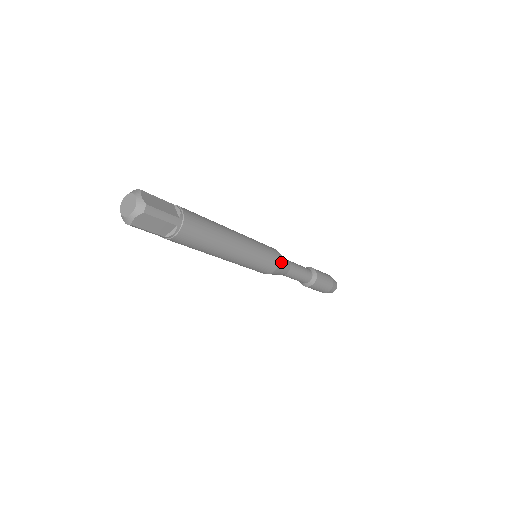
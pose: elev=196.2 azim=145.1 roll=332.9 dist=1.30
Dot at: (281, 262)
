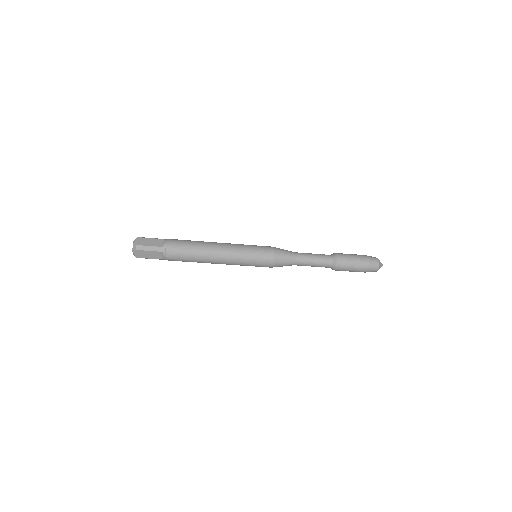
Dot at: (278, 256)
